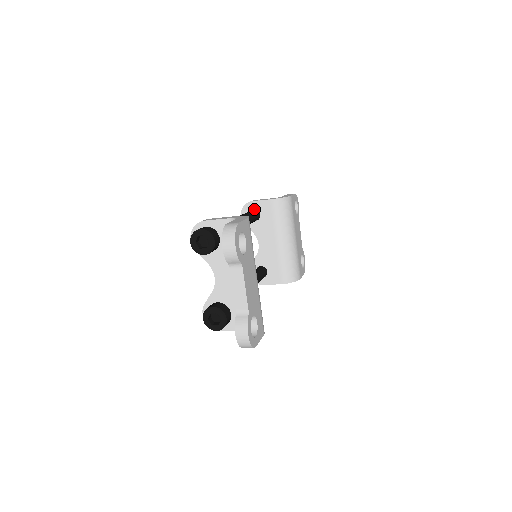
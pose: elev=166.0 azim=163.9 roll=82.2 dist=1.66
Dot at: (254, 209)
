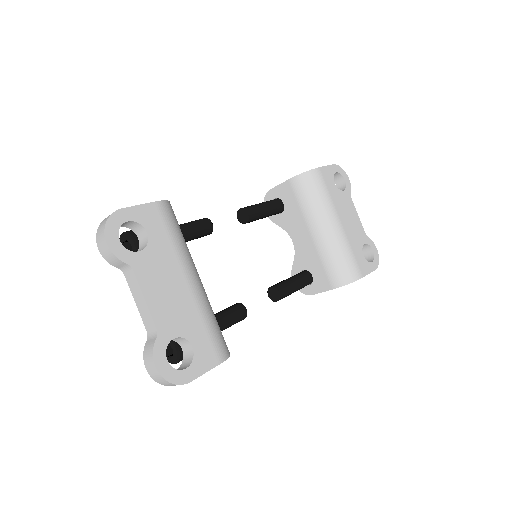
Dot at: (276, 198)
